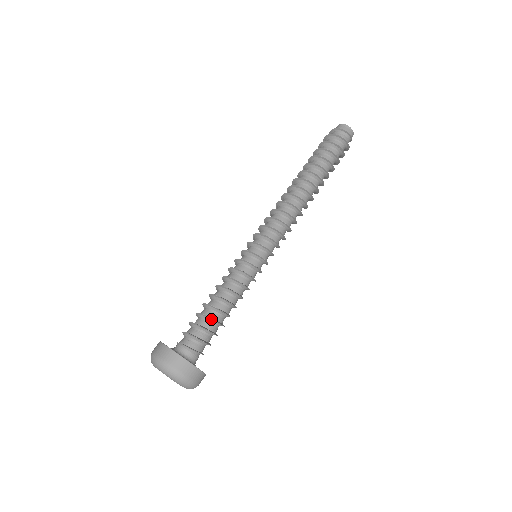
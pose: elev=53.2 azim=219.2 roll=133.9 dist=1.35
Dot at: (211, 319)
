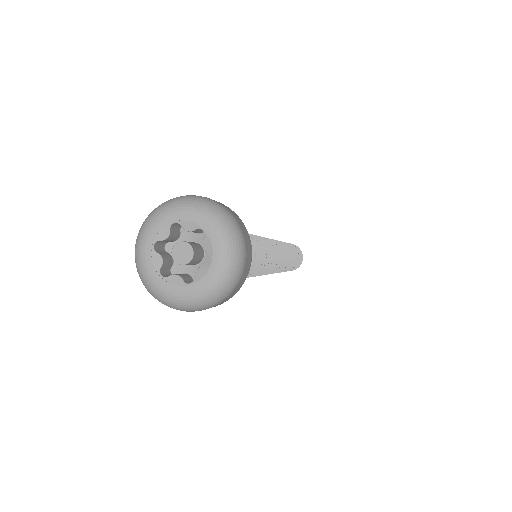
Dot at: occluded
